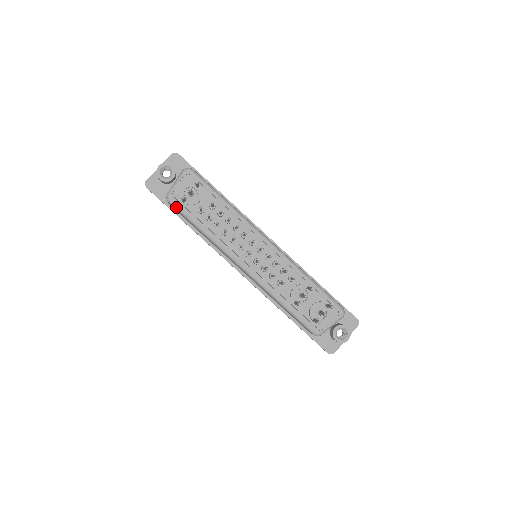
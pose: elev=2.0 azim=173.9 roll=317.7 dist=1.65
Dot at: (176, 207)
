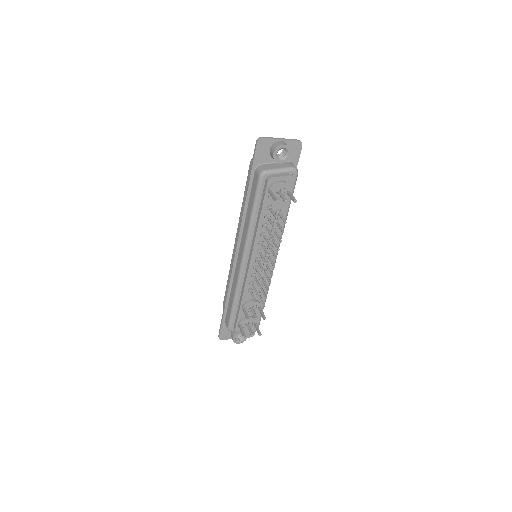
Dot at: (259, 186)
